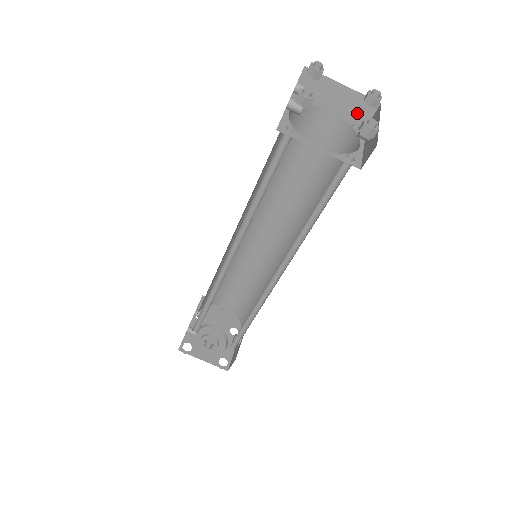
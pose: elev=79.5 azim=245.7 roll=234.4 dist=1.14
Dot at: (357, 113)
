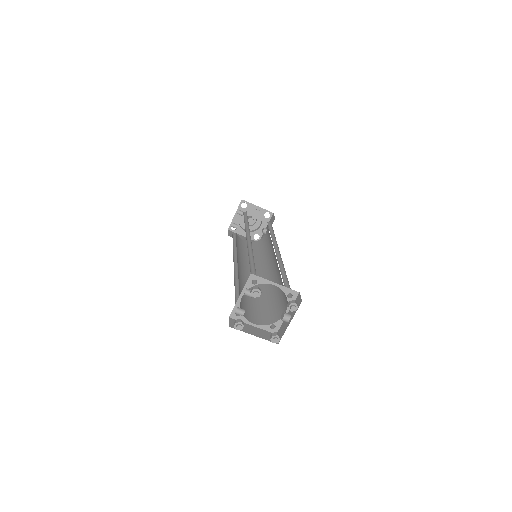
Dot at: (291, 291)
